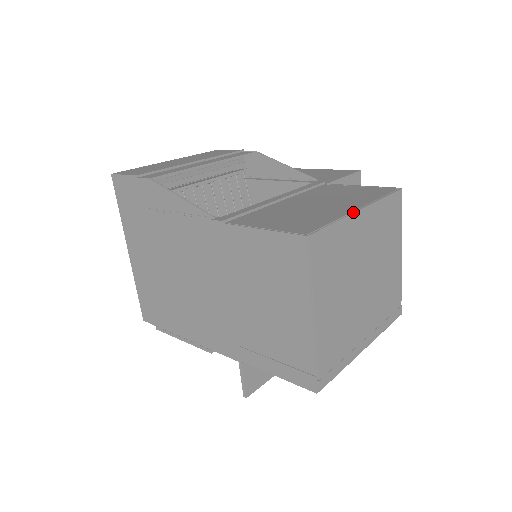
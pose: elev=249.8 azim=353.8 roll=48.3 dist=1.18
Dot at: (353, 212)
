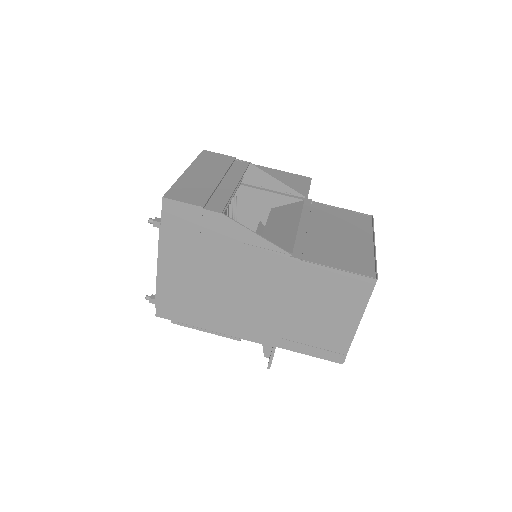
Dot at: (375, 249)
